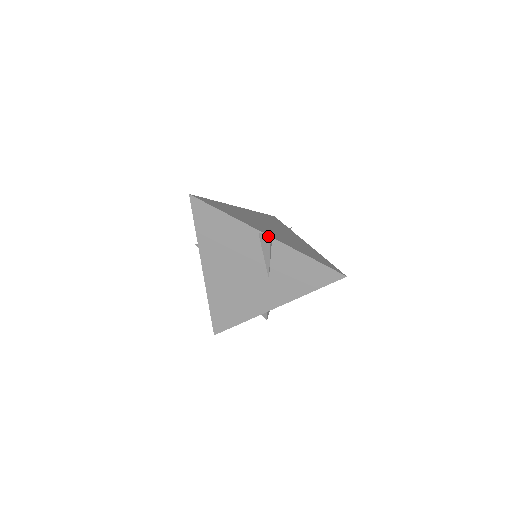
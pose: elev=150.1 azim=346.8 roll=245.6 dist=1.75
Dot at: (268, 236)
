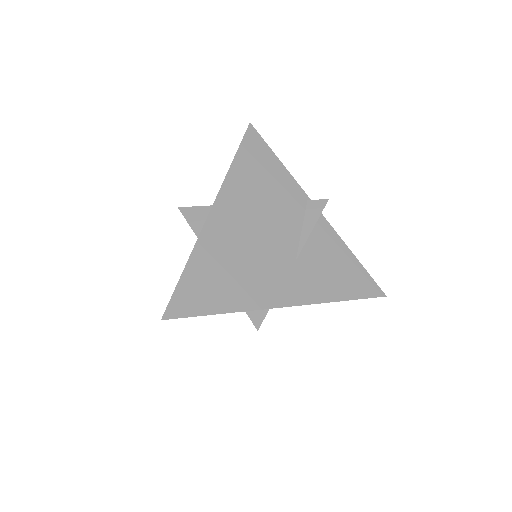
Dot at: (322, 204)
